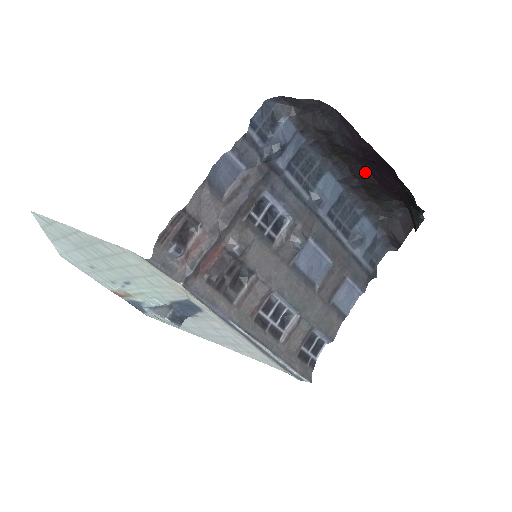
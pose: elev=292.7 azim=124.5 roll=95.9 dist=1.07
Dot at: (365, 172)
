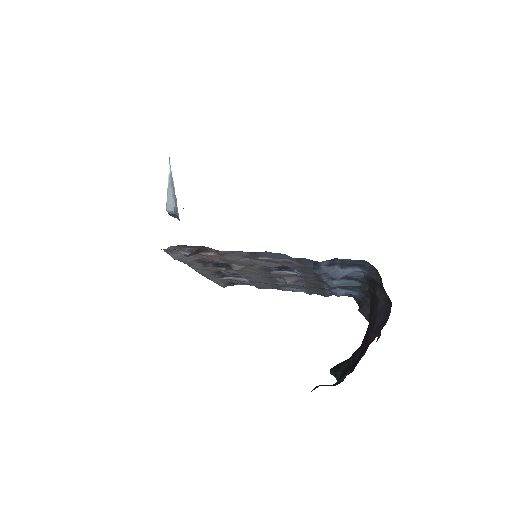
Dot at: occluded
